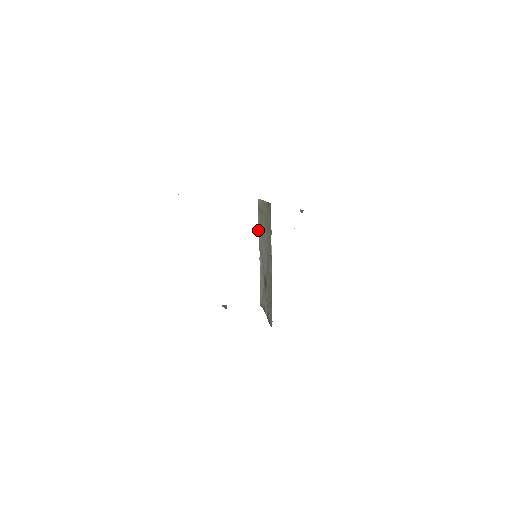
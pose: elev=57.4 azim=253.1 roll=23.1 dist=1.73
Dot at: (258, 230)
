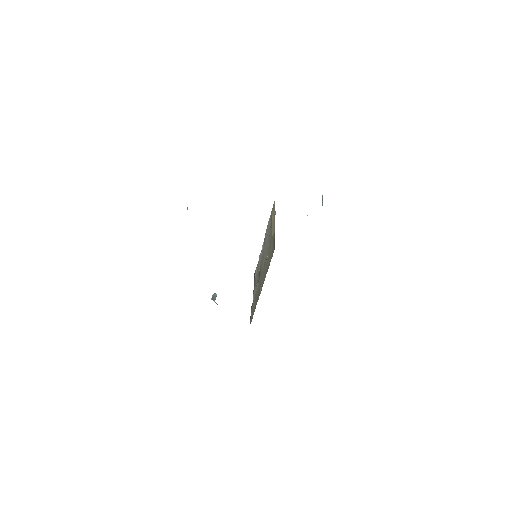
Dot at: (267, 225)
